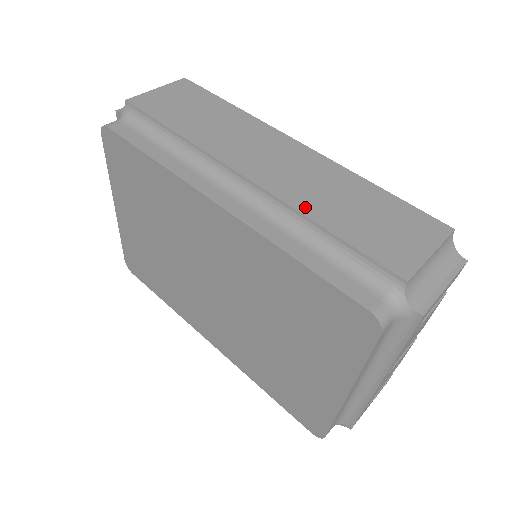
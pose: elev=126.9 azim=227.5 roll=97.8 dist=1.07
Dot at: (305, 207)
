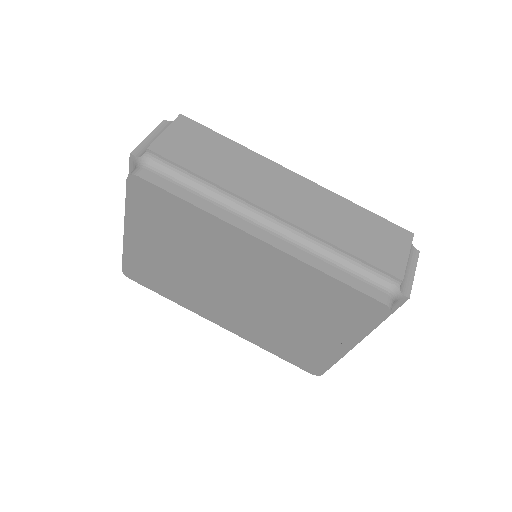
Dot at: (326, 235)
